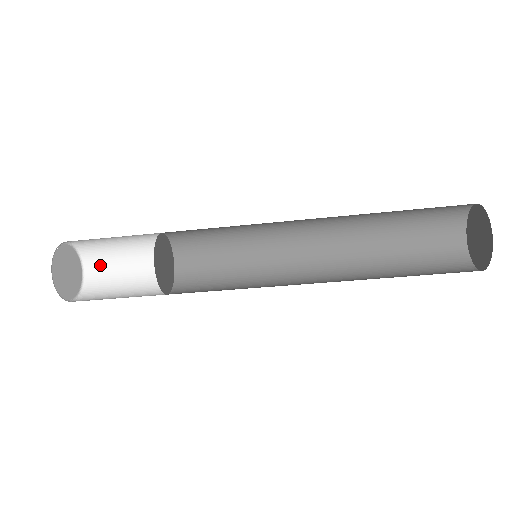
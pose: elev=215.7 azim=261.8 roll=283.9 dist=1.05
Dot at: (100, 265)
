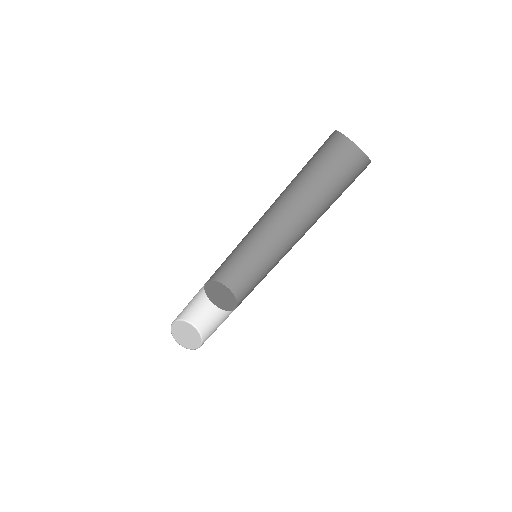
Dot at: (193, 314)
